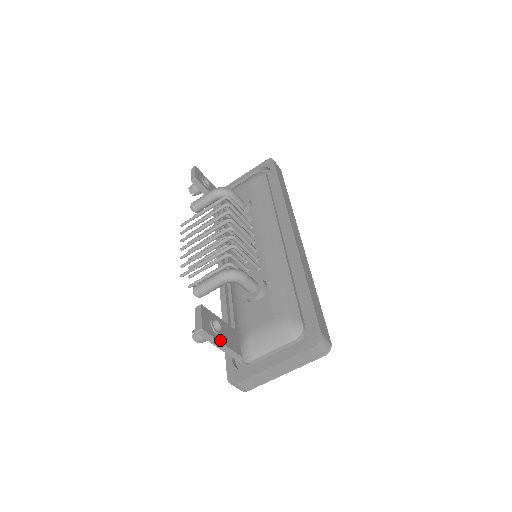
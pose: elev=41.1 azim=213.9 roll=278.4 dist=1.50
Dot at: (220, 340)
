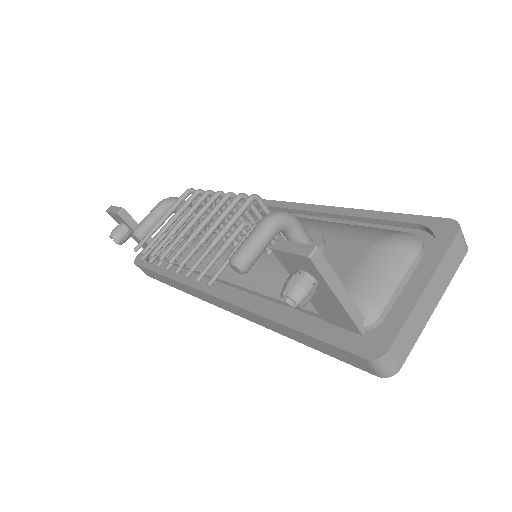
Dot at: (336, 279)
